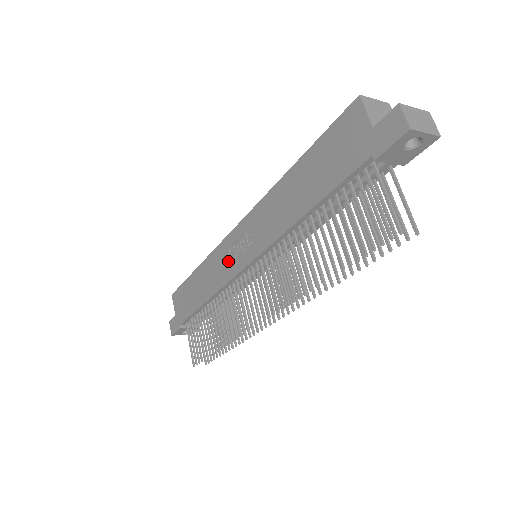
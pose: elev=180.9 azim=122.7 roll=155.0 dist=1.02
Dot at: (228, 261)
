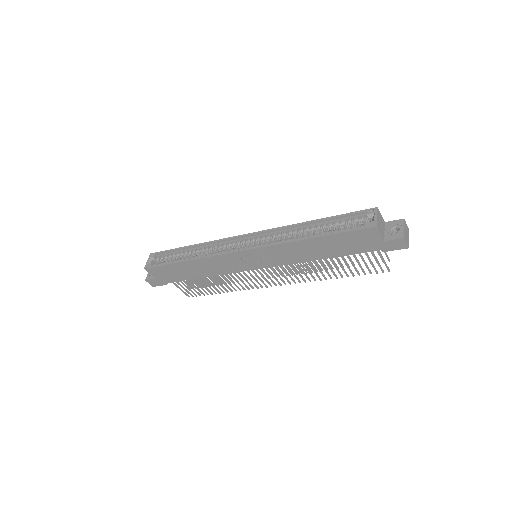
Dot at: (234, 264)
